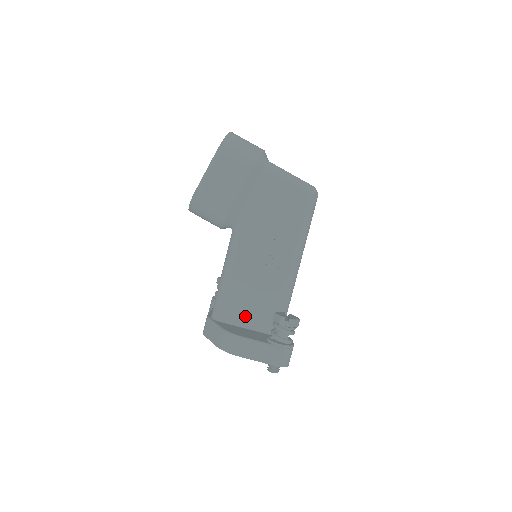
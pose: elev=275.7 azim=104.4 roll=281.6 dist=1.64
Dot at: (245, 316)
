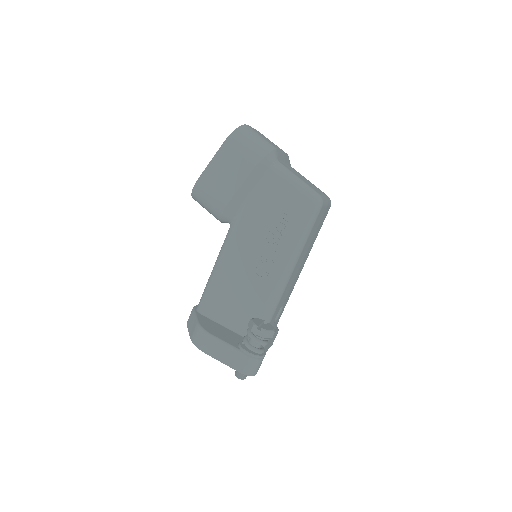
Dot at: (227, 315)
